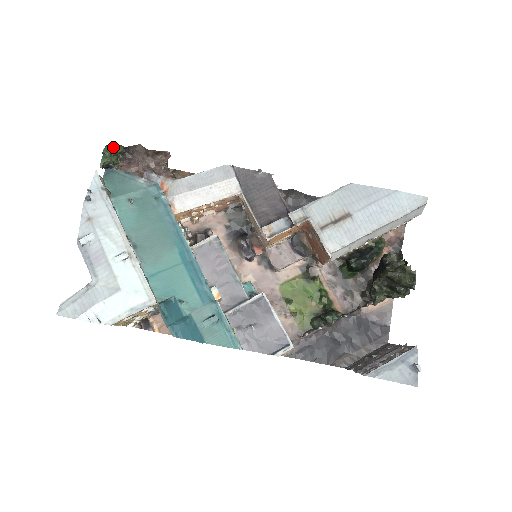
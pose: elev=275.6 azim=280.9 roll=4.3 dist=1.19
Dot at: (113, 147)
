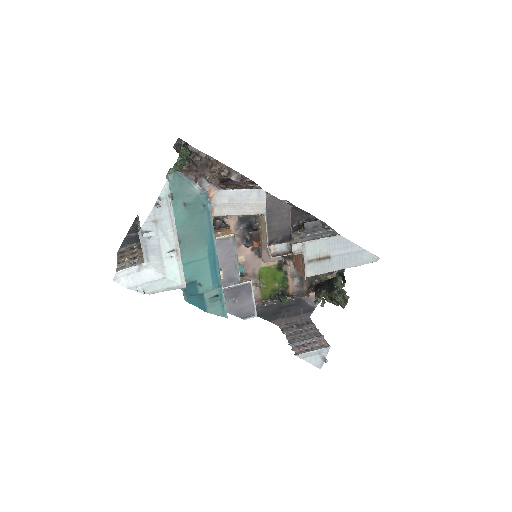
Dot at: (184, 158)
